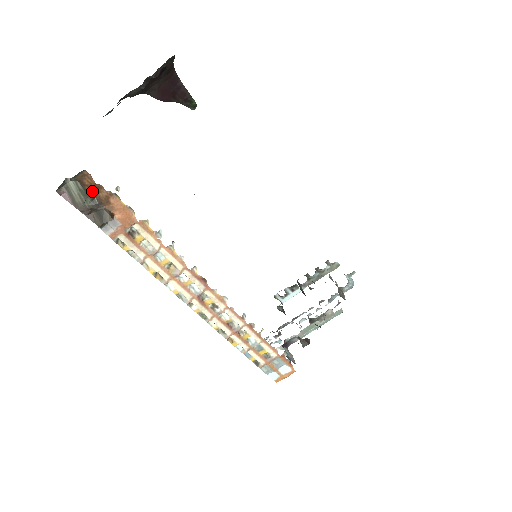
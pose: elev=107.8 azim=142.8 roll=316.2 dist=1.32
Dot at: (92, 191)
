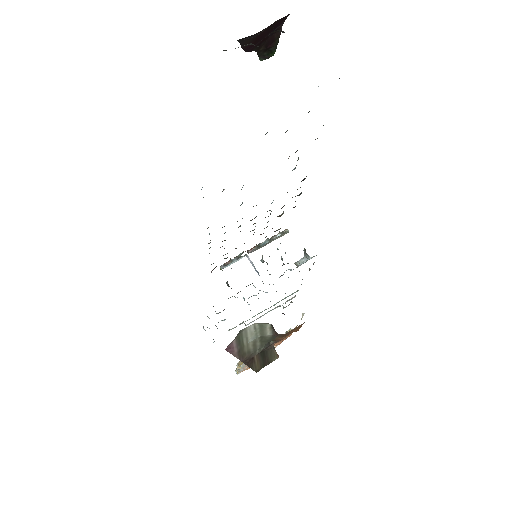
Dot at: (282, 337)
